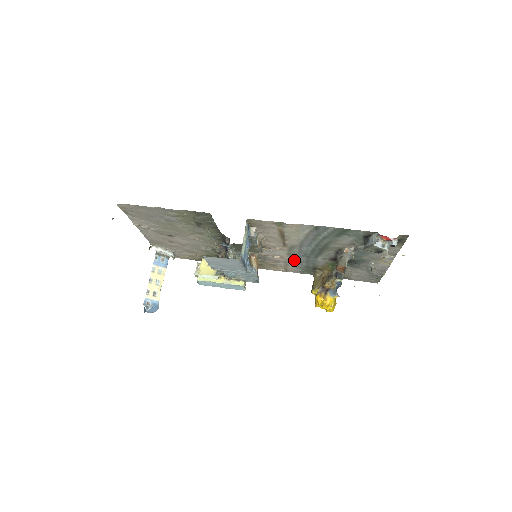
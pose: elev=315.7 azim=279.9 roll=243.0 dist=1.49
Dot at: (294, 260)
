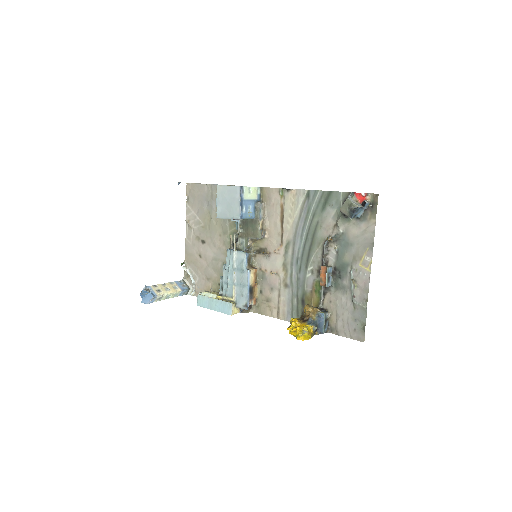
Dot at: (287, 281)
